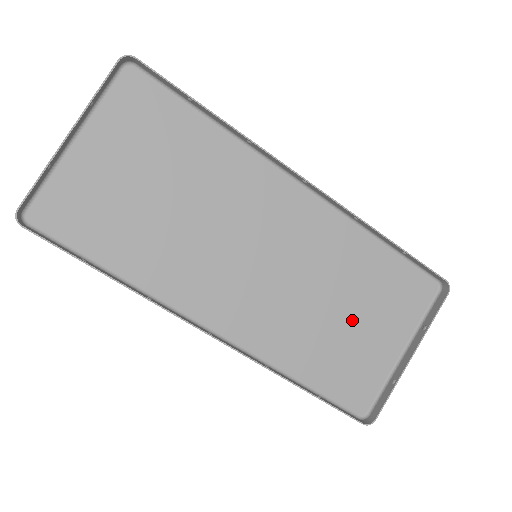
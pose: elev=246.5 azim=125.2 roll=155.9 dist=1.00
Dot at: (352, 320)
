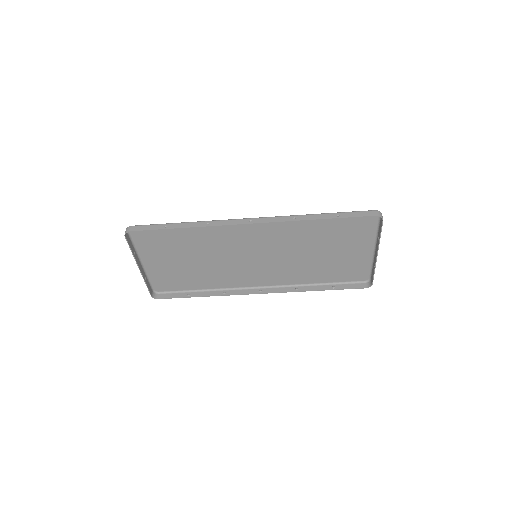
Dot at: (331, 252)
